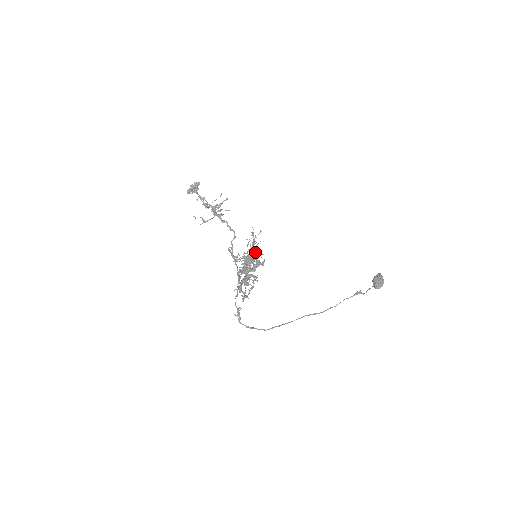
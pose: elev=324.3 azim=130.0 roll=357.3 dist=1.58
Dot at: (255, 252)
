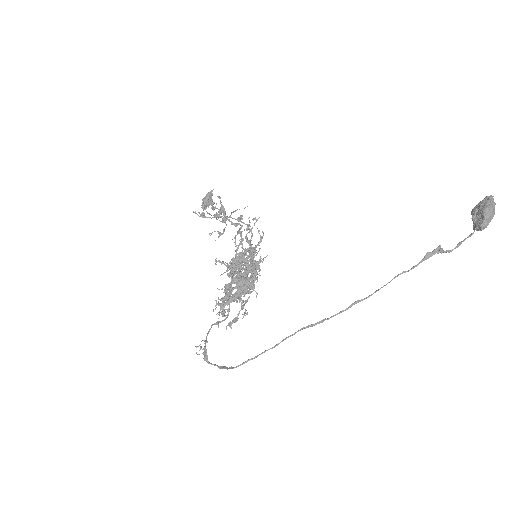
Dot at: (250, 251)
